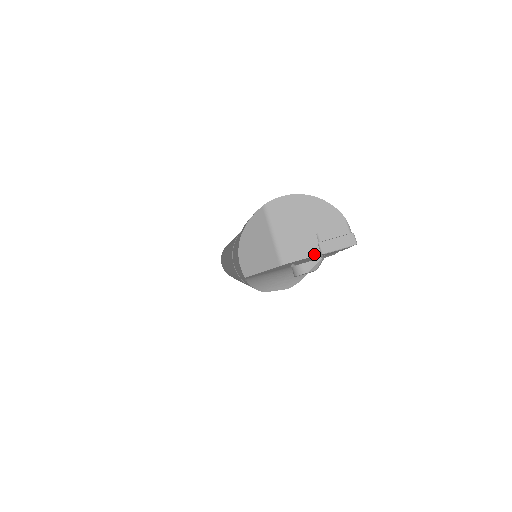
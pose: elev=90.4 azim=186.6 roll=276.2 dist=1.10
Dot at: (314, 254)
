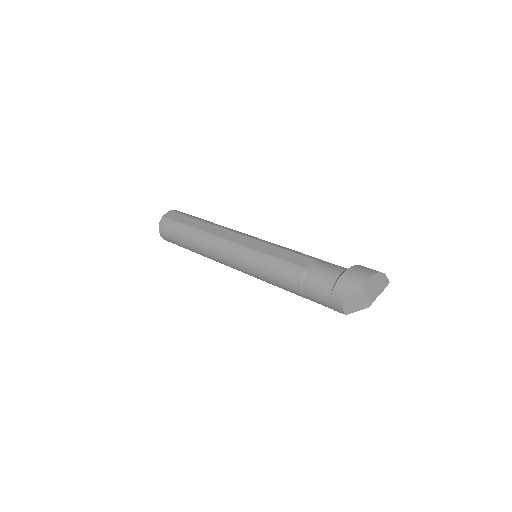
Dot at: occluded
